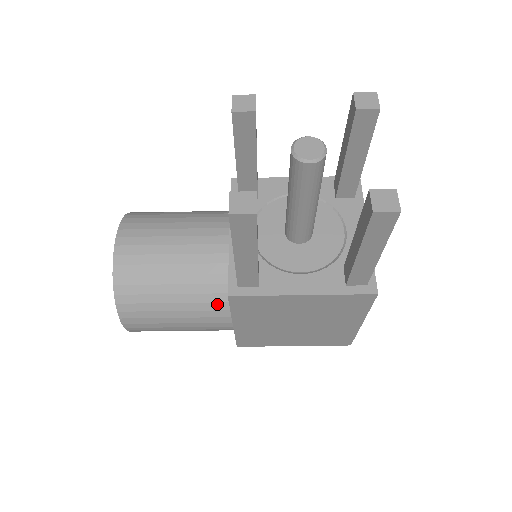
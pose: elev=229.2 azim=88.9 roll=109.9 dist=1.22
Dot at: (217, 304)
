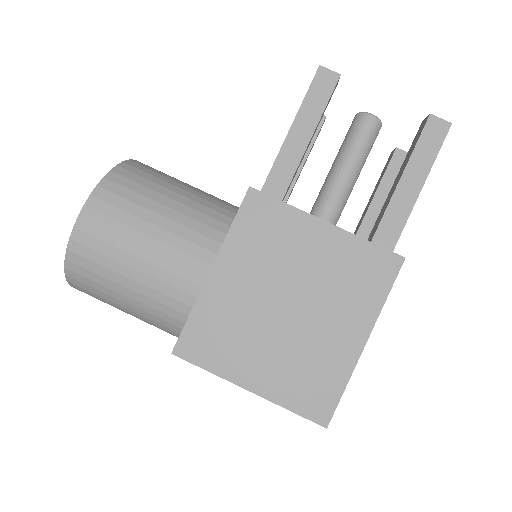
Dot at: (212, 230)
